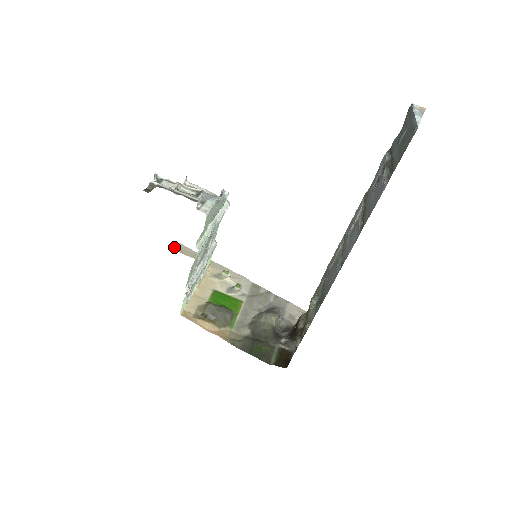
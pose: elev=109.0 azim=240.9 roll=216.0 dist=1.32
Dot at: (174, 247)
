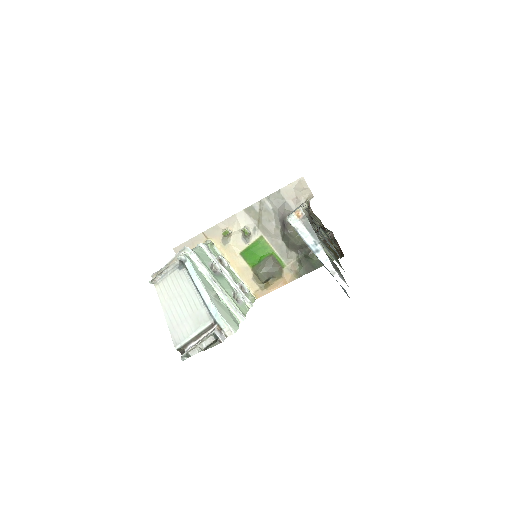
Dot at: occluded
